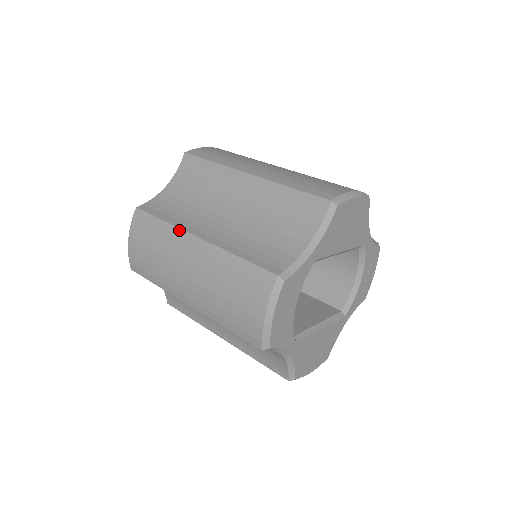
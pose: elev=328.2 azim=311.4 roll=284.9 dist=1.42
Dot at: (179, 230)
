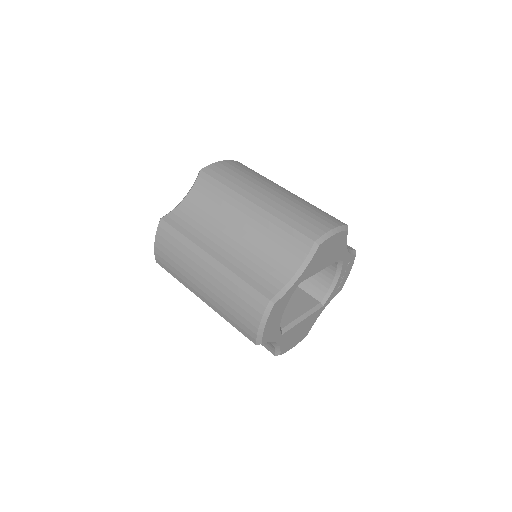
Dot at: (196, 246)
